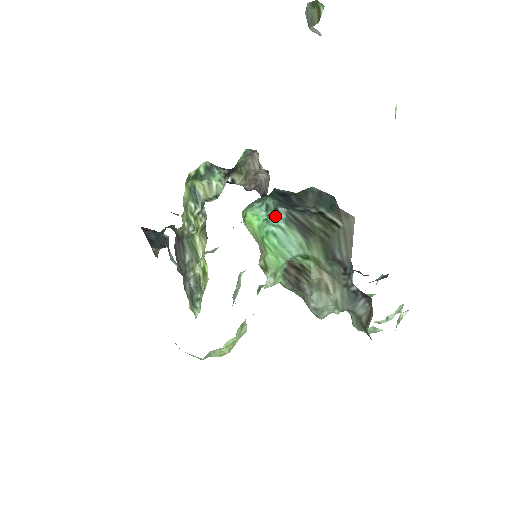
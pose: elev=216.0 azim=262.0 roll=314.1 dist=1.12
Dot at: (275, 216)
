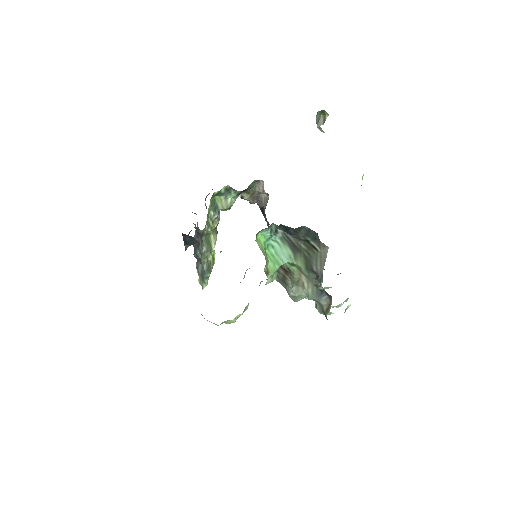
Dot at: (275, 235)
